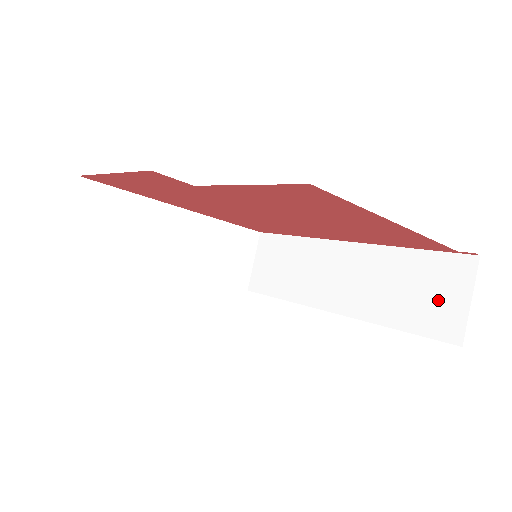
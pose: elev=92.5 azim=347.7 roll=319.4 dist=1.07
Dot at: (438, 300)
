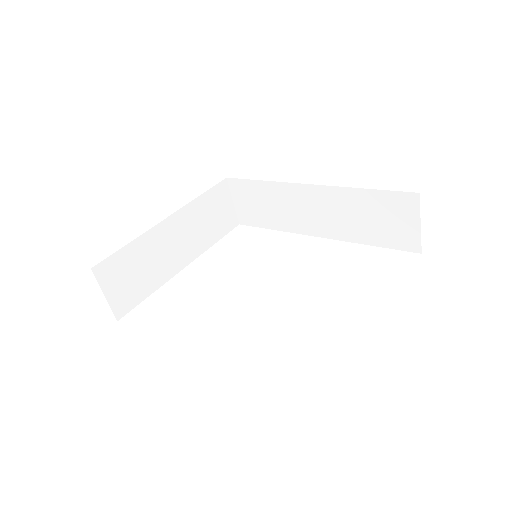
Dot at: (396, 225)
